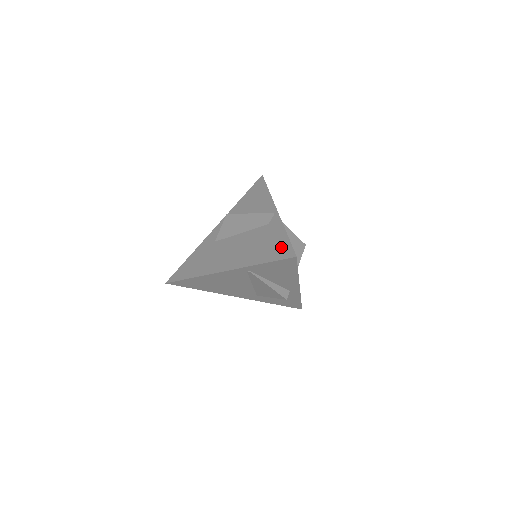
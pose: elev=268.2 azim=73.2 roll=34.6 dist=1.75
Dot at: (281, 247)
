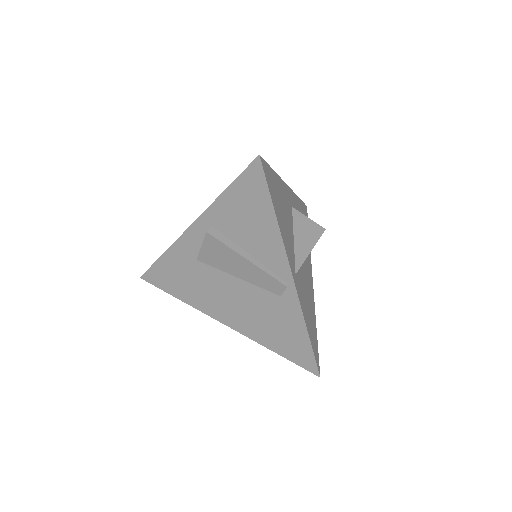
Dot at: (301, 351)
